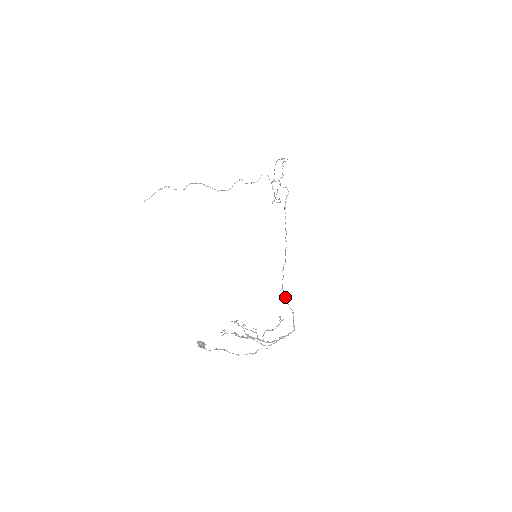
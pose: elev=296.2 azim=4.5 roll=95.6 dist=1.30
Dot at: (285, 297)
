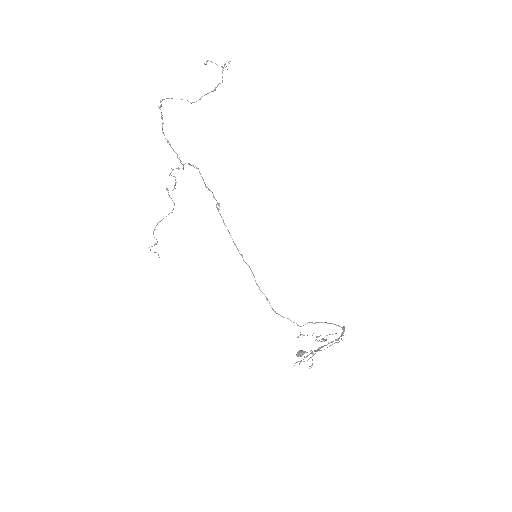
Dot at: occluded
